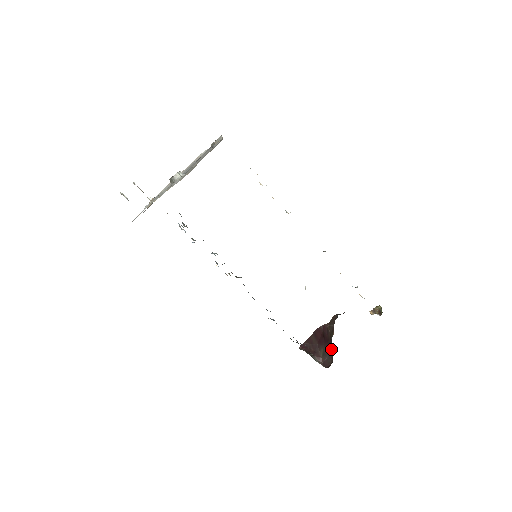
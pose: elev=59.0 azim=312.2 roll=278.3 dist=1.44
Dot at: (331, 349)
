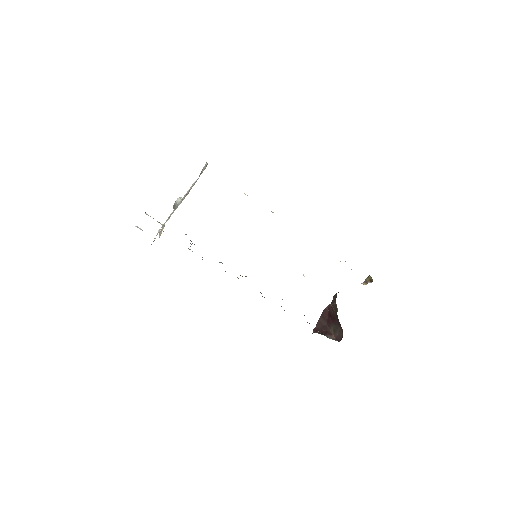
Dot at: (339, 324)
